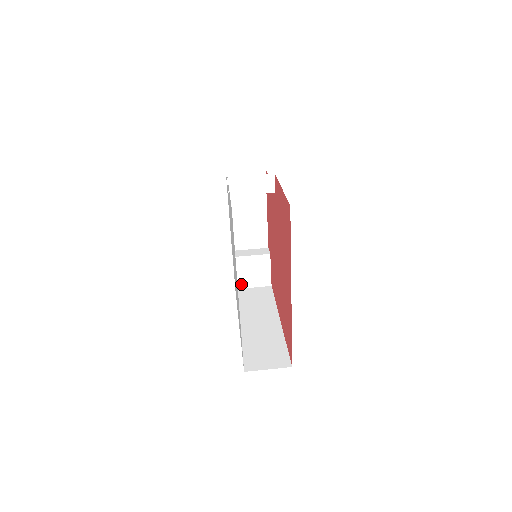
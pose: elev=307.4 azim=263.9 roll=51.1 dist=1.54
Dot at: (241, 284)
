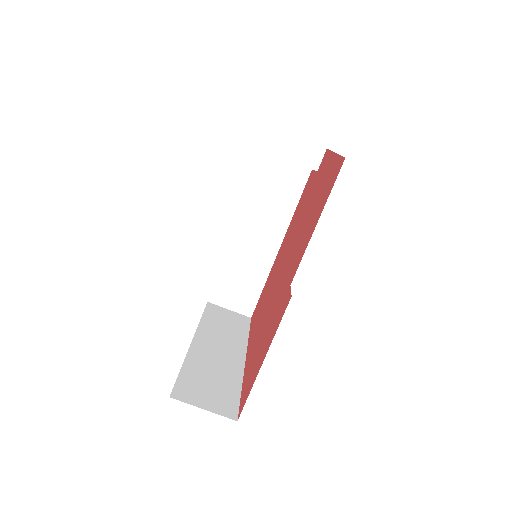
Dot at: occluded
